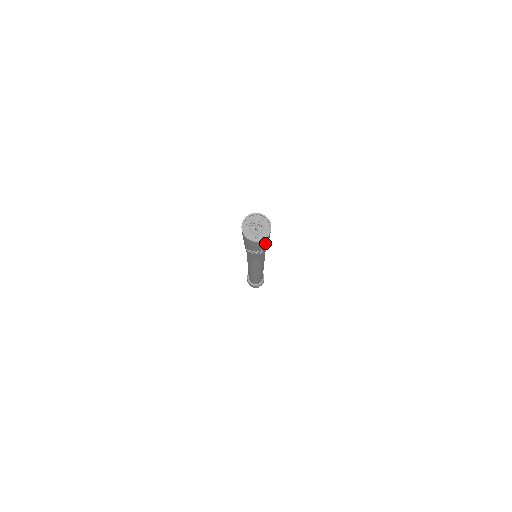
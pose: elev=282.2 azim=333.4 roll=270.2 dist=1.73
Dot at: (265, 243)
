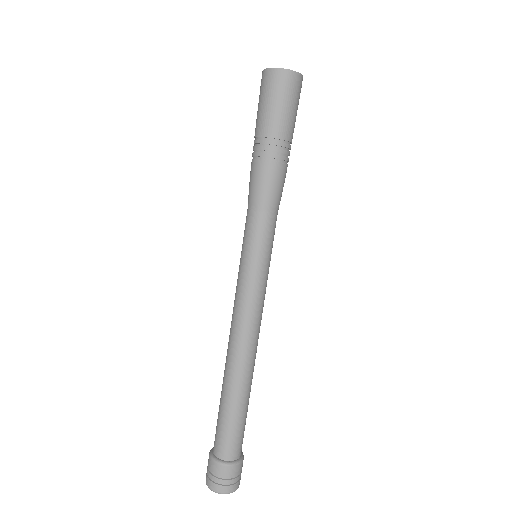
Dot at: occluded
